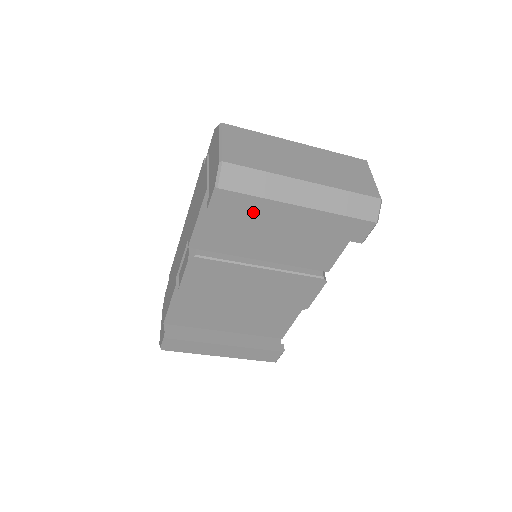
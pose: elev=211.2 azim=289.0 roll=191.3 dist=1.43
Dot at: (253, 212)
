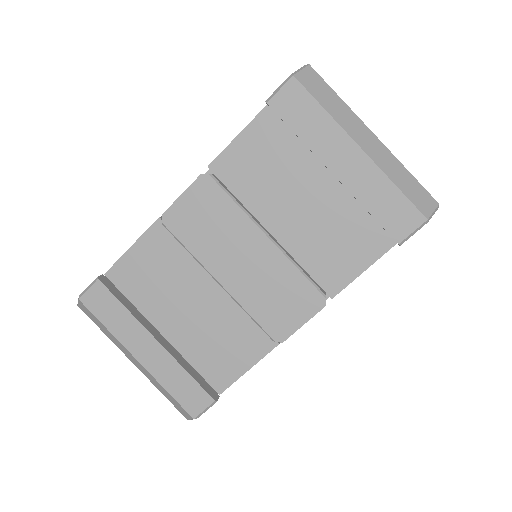
Dot at: (309, 128)
